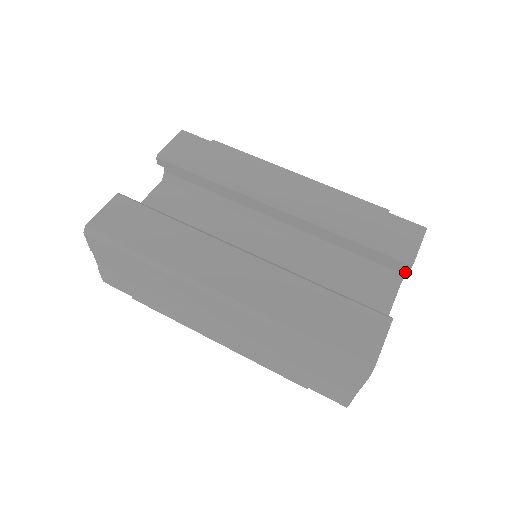
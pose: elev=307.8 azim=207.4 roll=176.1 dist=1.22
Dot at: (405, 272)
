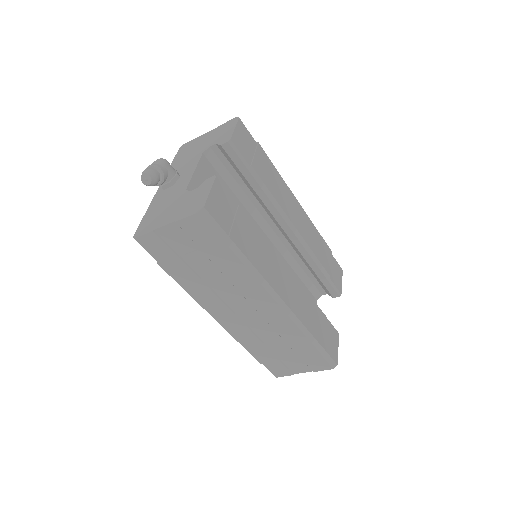
Dot at: (324, 294)
